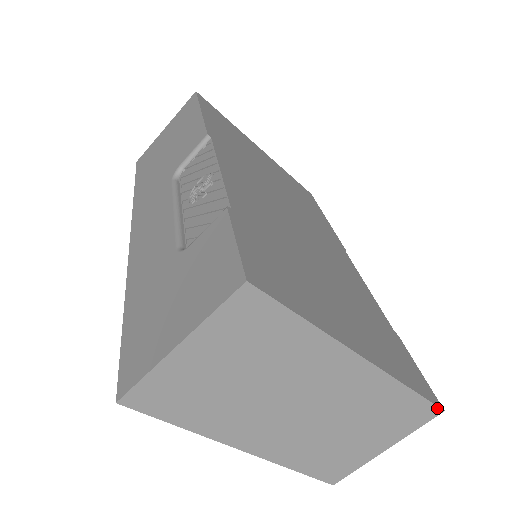
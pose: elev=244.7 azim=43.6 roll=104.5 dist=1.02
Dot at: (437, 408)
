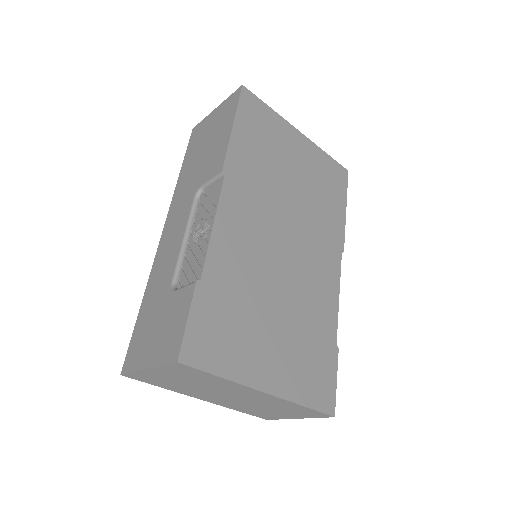
Dot at: (328, 415)
